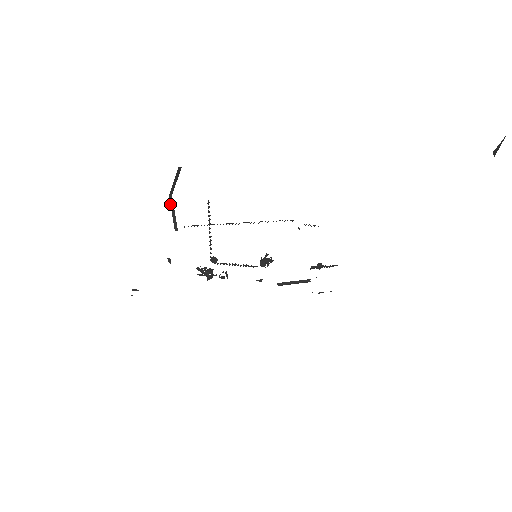
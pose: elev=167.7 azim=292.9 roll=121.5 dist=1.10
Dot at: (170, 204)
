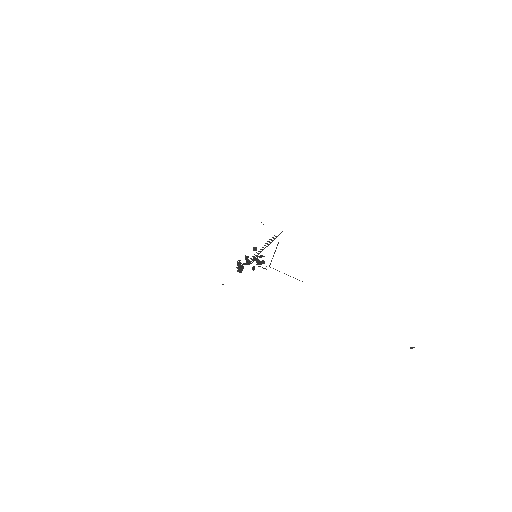
Dot at: (276, 248)
